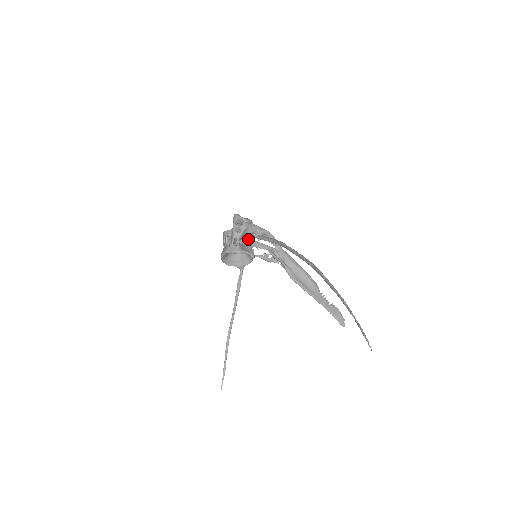
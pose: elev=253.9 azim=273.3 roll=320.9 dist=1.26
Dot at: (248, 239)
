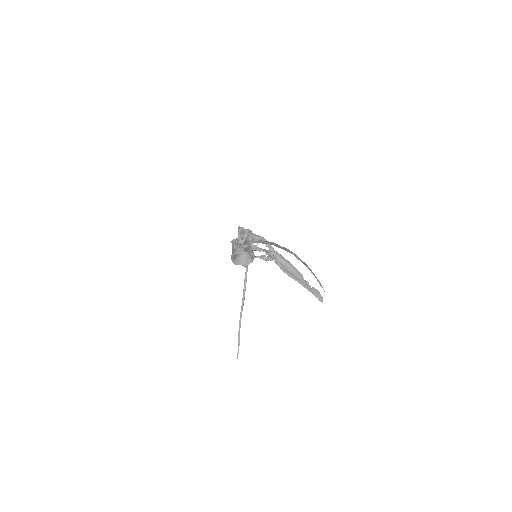
Dot at: (249, 244)
